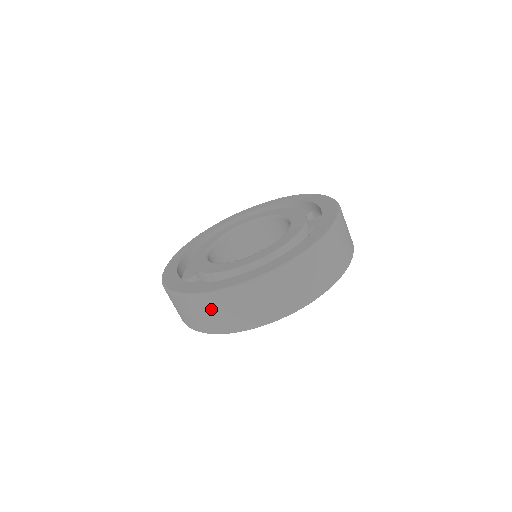
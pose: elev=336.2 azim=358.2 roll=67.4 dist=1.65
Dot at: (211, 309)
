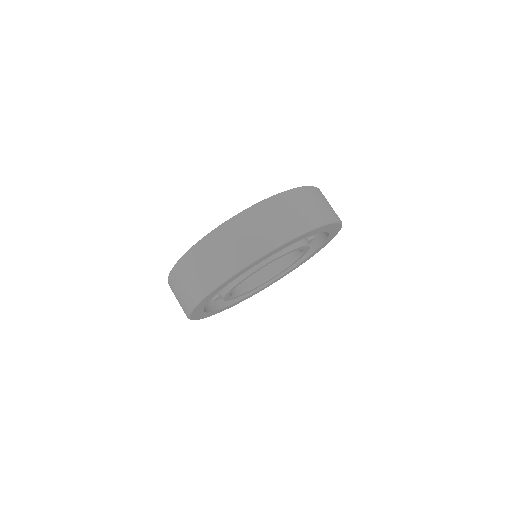
Dot at: (203, 259)
